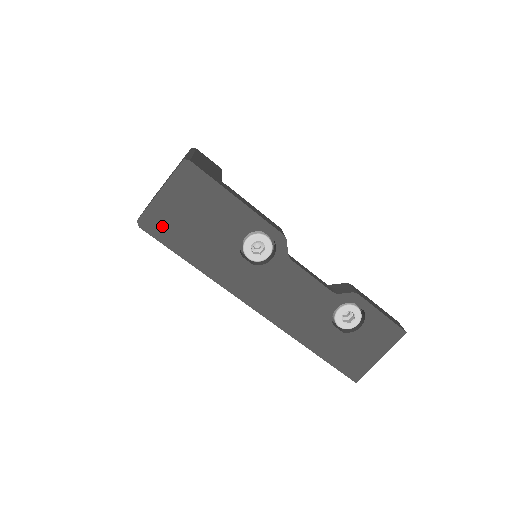
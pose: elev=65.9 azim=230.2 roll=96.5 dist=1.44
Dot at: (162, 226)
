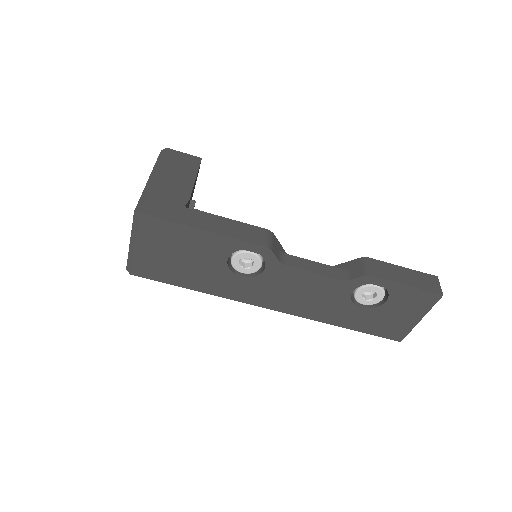
Dot at: (149, 269)
